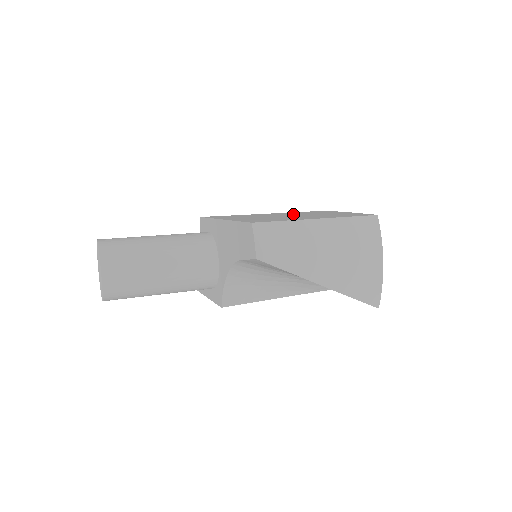
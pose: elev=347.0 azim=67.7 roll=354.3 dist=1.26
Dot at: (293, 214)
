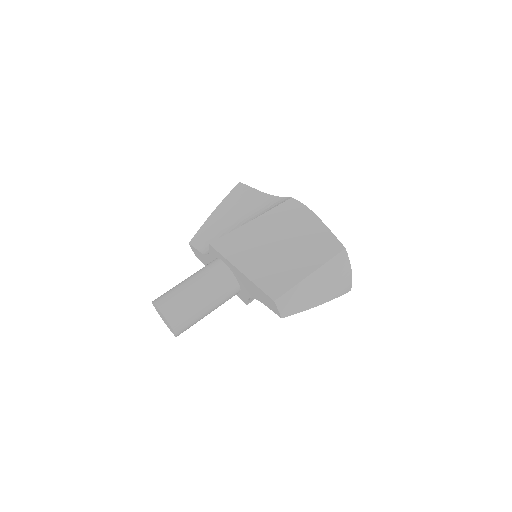
Dot at: (279, 232)
